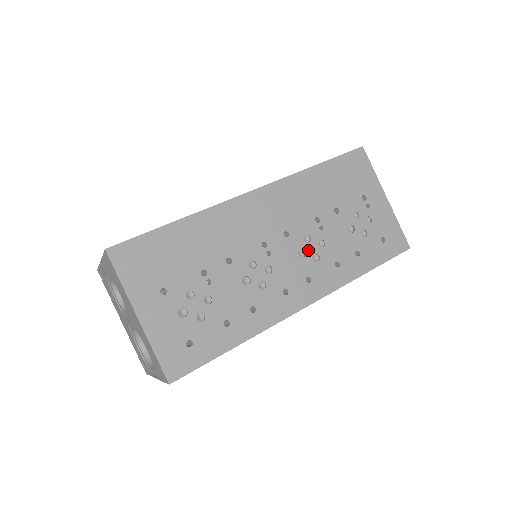
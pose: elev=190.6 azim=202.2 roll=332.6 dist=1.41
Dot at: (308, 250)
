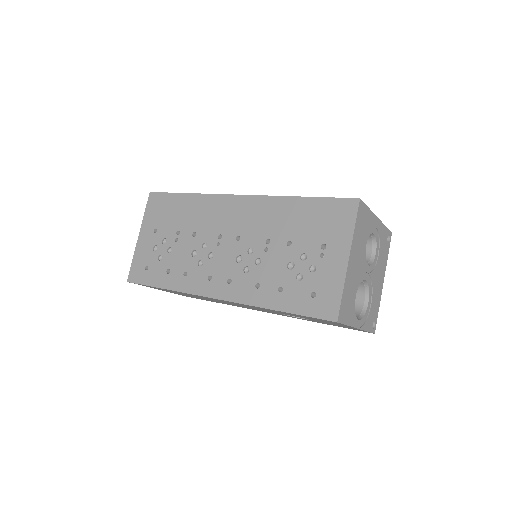
Dot at: (245, 260)
